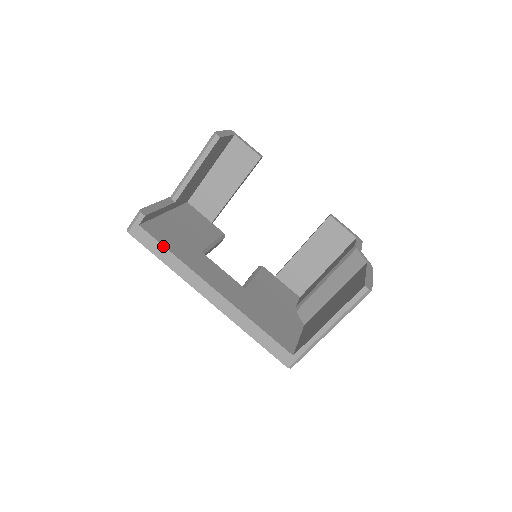
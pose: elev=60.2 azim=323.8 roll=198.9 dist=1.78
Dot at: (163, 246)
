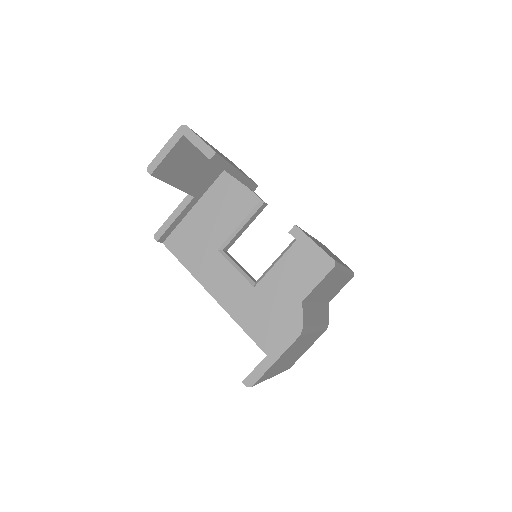
Dot at: (179, 261)
